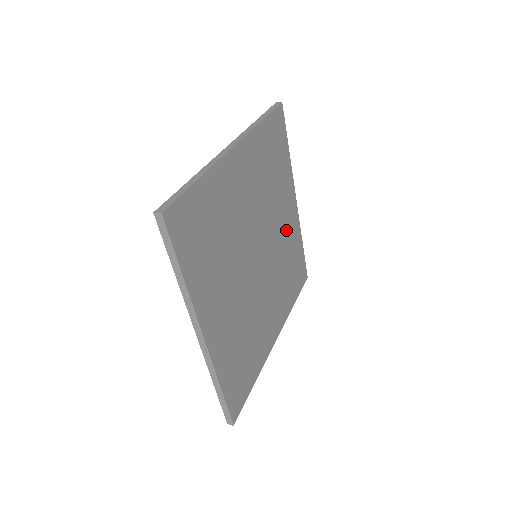
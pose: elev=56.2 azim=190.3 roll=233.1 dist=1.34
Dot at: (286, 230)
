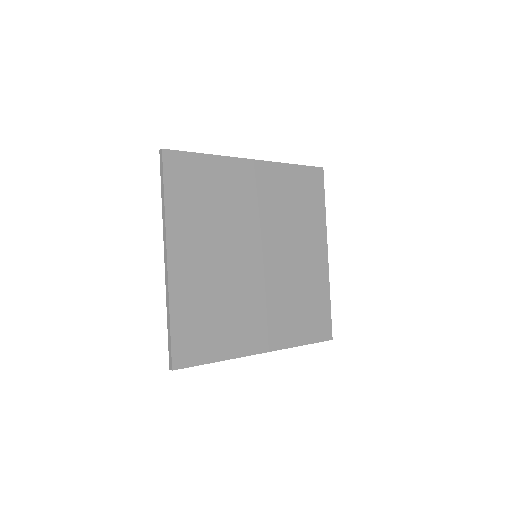
Dot at: (265, 195)
